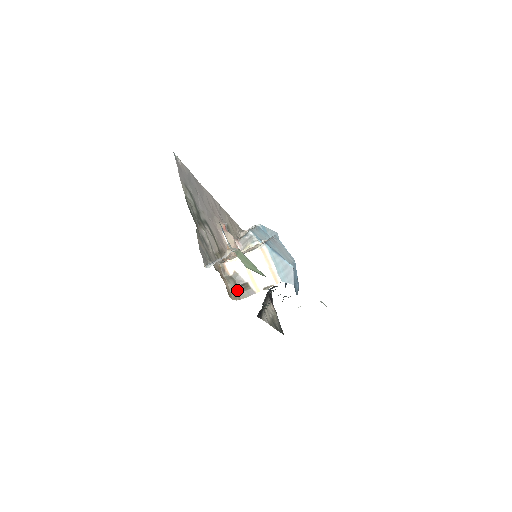
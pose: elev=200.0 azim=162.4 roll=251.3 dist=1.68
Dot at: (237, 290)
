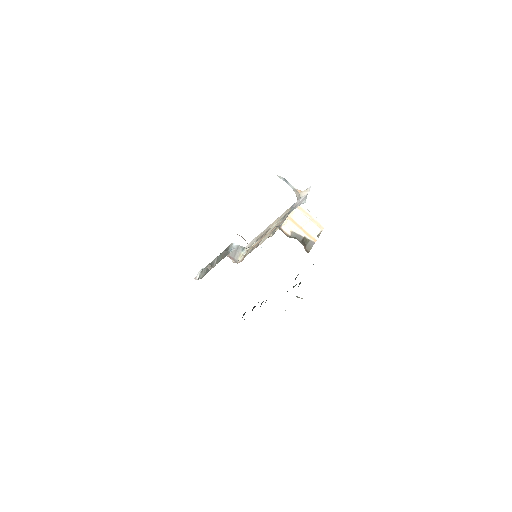
Dot at: (303, 245)
